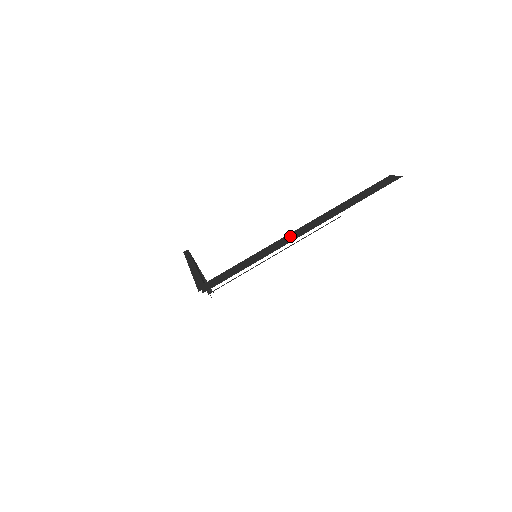
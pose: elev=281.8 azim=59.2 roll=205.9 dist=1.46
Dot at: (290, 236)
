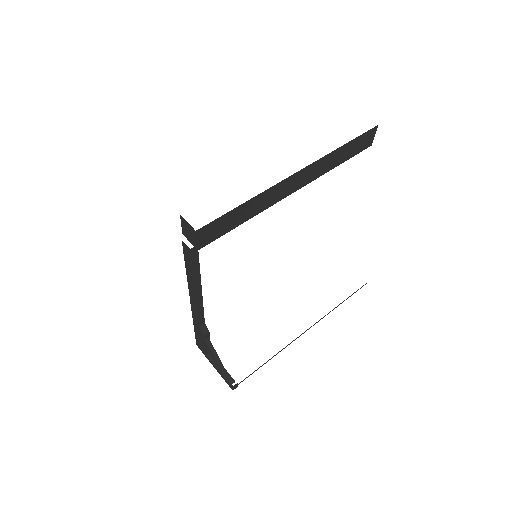
Dot at: occluded
